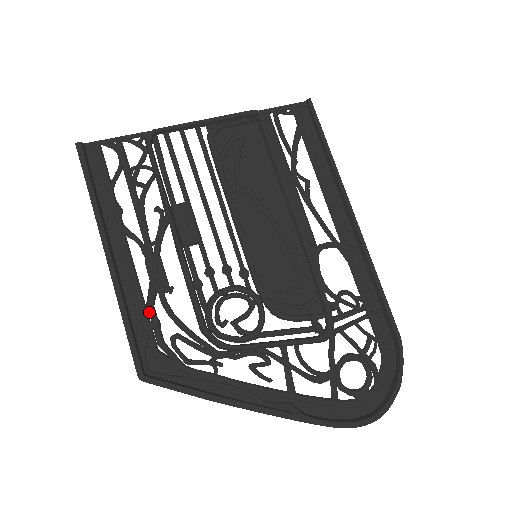
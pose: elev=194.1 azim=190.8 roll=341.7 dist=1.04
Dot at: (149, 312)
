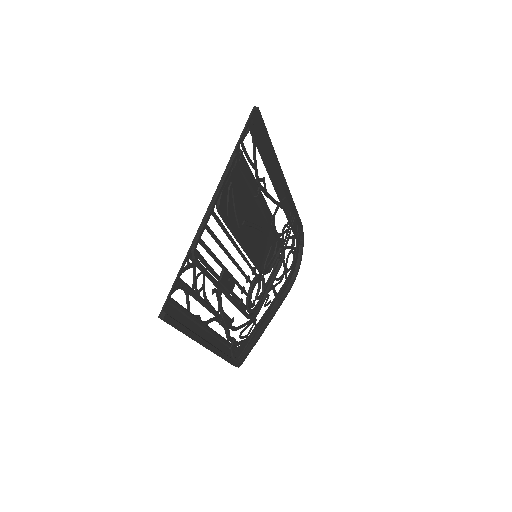
Dot at: (230, 341)
